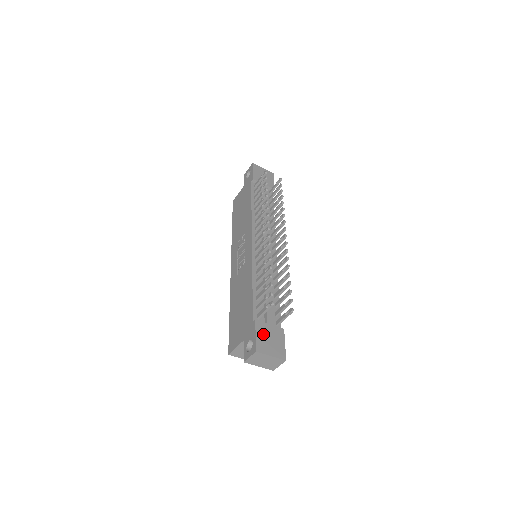
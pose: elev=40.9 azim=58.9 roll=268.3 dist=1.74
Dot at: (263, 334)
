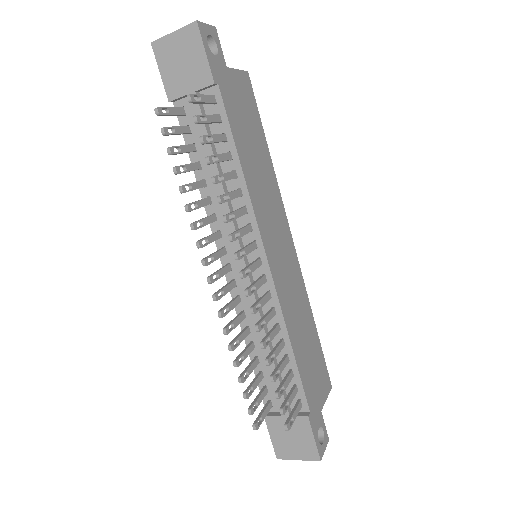
Dot at: (279, 434)
